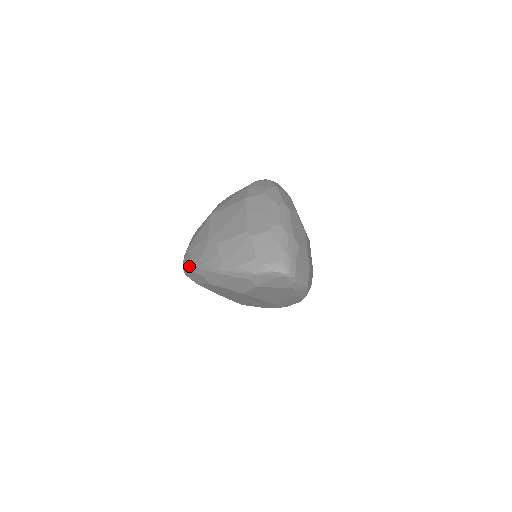
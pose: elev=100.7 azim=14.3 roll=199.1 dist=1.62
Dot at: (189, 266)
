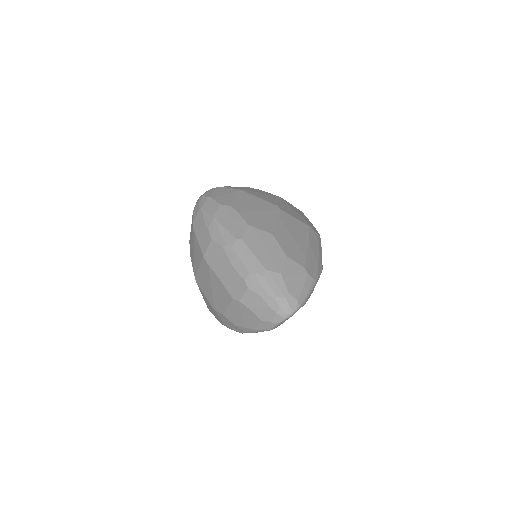
Dot at: occluded
